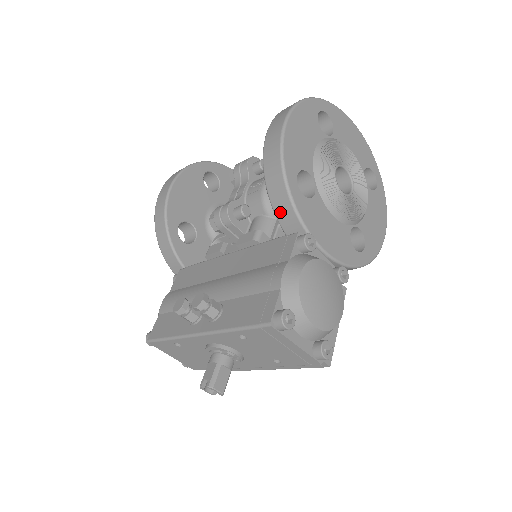
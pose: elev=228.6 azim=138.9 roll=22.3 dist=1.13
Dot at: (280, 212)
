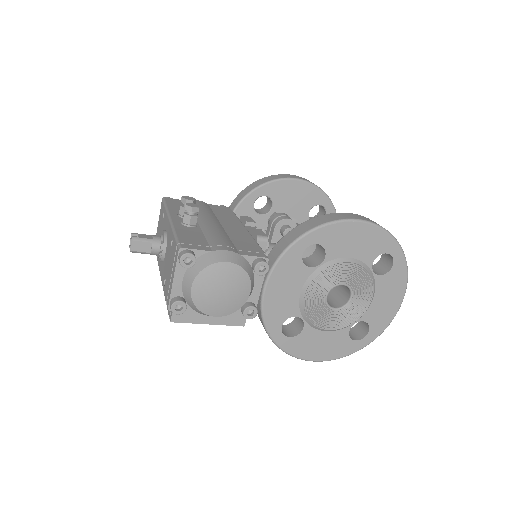
Dot at: (282, 242)
